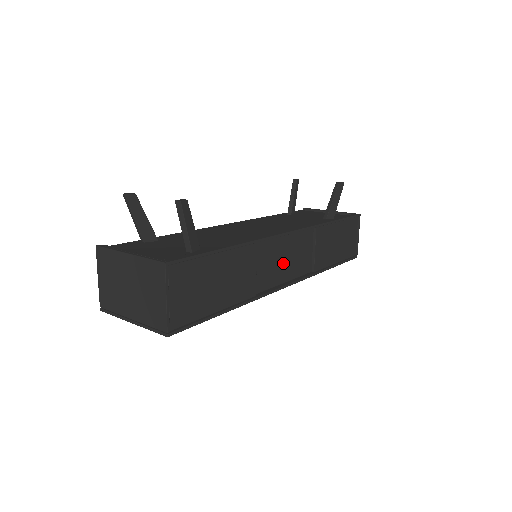
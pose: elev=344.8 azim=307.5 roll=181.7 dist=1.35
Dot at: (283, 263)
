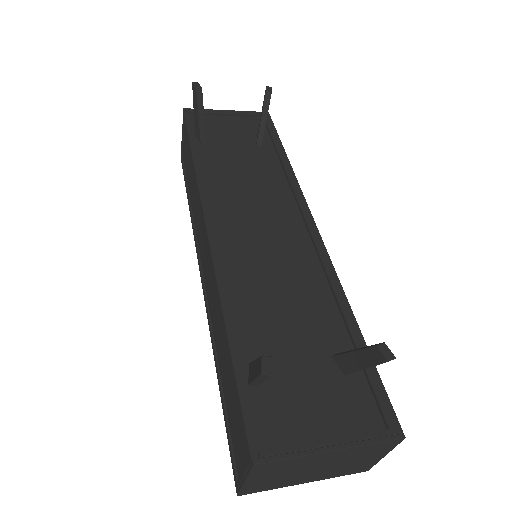
Dot at: occluded
